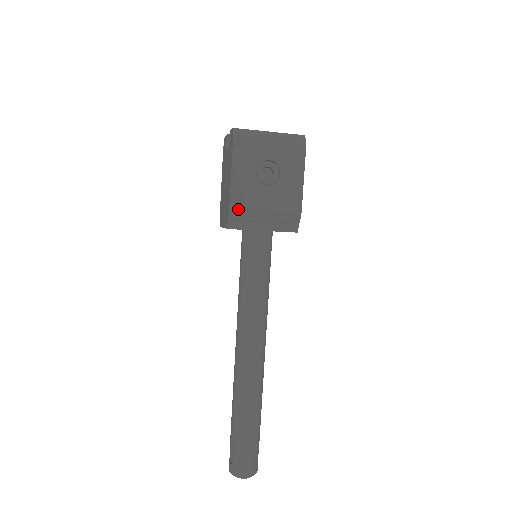
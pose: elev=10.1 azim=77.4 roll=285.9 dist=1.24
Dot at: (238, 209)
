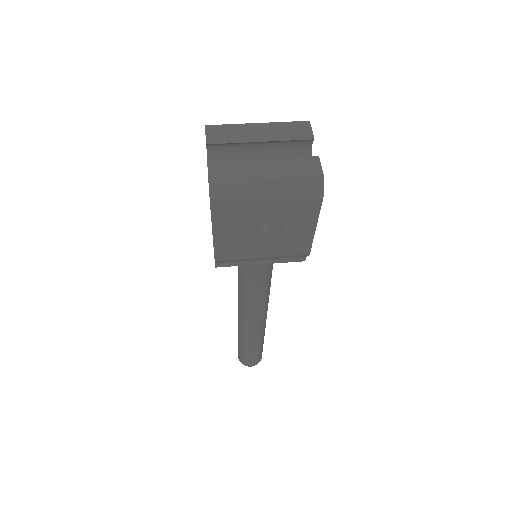
Dot at: (226, 260)
